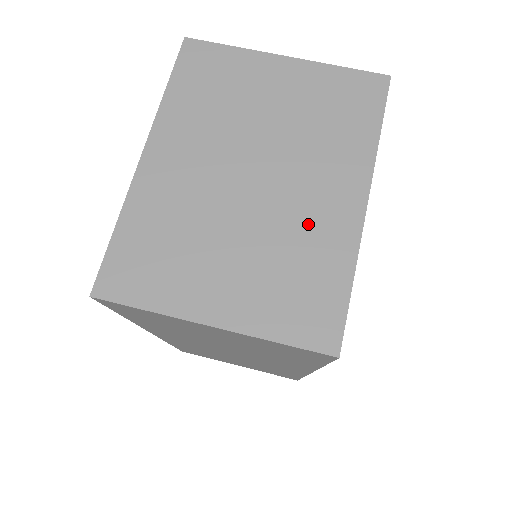
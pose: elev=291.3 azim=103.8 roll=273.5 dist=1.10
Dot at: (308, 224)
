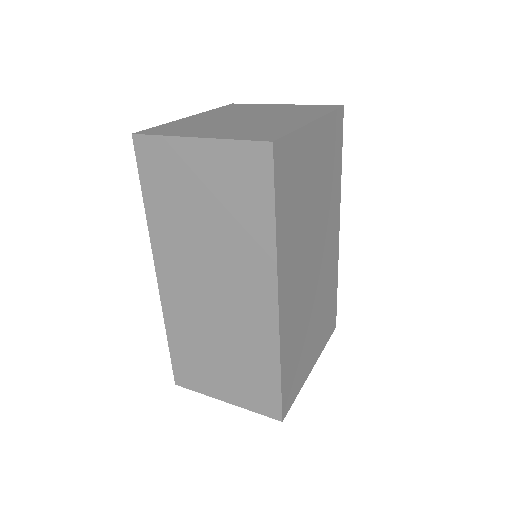
Dot at: (274, 123)
